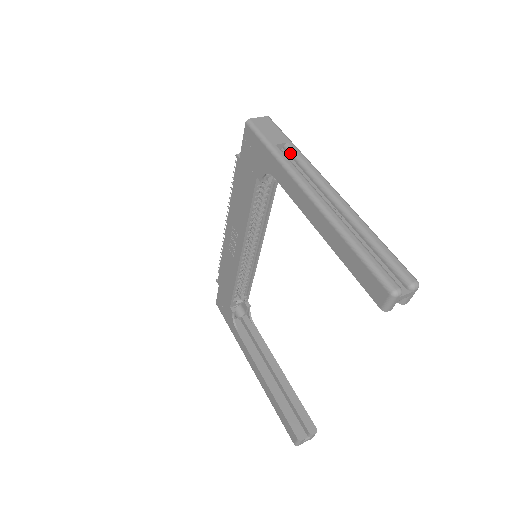
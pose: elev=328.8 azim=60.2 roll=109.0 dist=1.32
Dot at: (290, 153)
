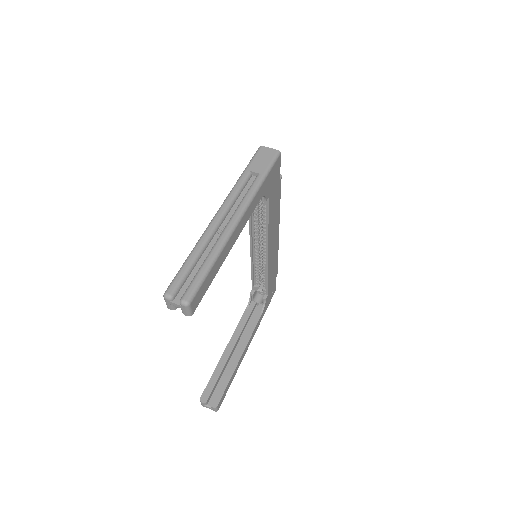
Dot at: (253, 182)
